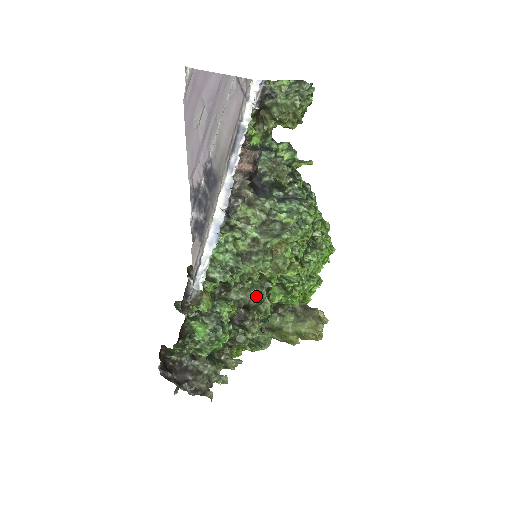
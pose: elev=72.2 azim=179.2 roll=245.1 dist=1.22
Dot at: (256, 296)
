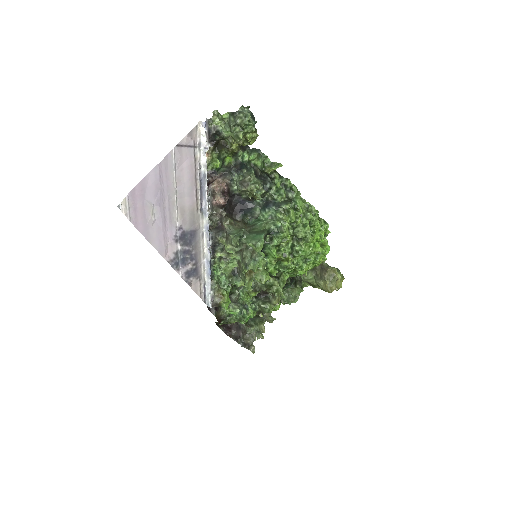
Dot at: (264, 284)
